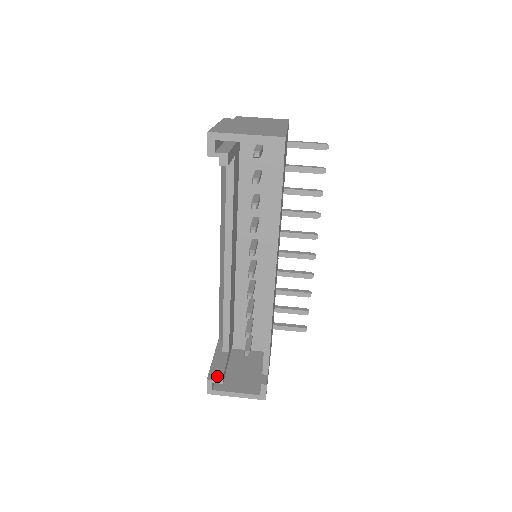
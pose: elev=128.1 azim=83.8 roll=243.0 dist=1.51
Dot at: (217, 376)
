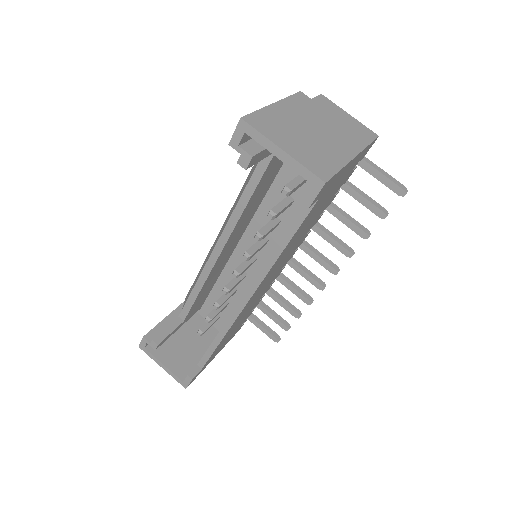
Dot at: (153, 341)
